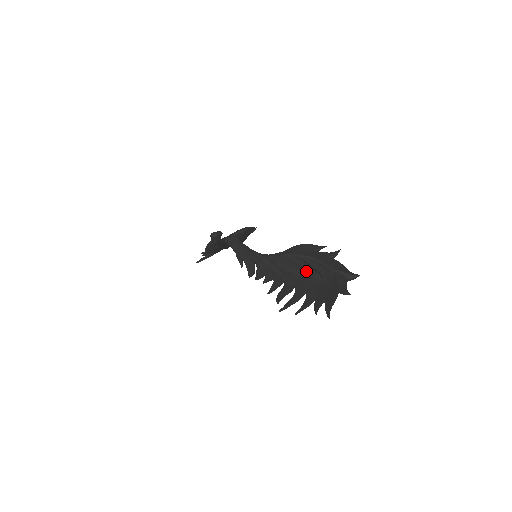
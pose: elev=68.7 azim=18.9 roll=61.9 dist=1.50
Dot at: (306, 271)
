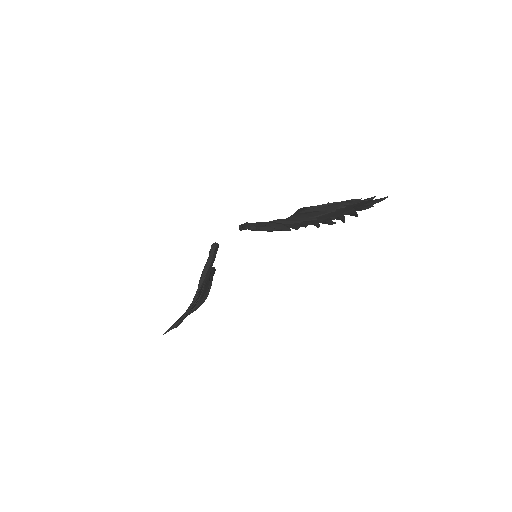
Dot at: (326, 210)
